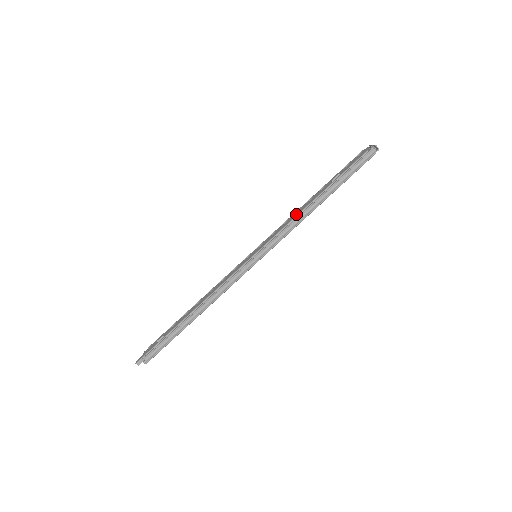
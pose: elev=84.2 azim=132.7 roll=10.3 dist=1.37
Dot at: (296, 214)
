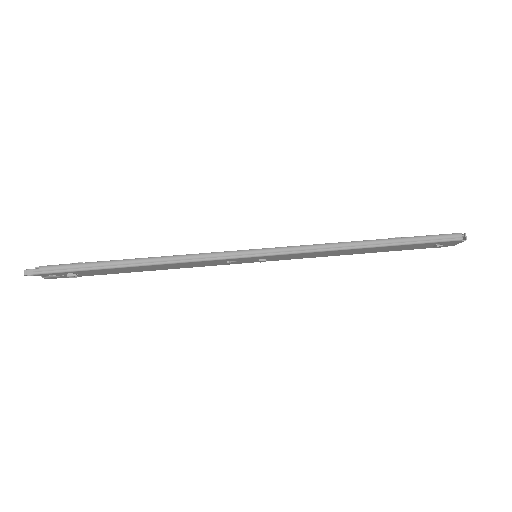
Dot at: occluded
